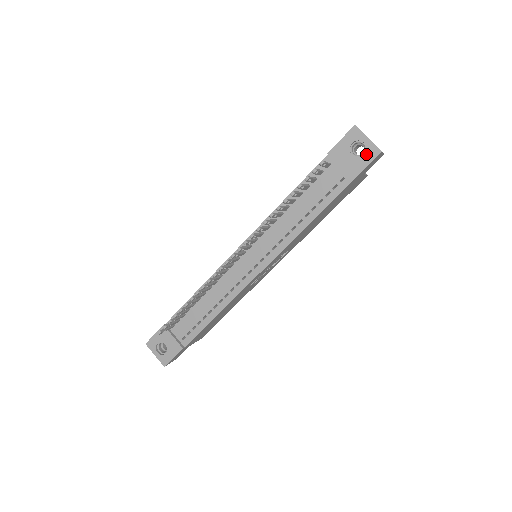
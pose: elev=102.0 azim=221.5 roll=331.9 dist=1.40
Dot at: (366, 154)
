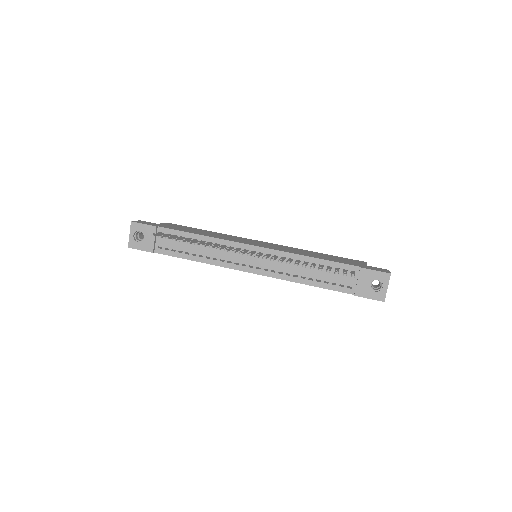
Dot at: (376, 293)
